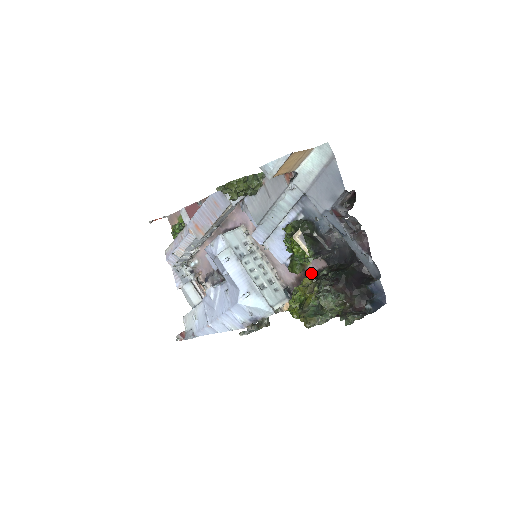
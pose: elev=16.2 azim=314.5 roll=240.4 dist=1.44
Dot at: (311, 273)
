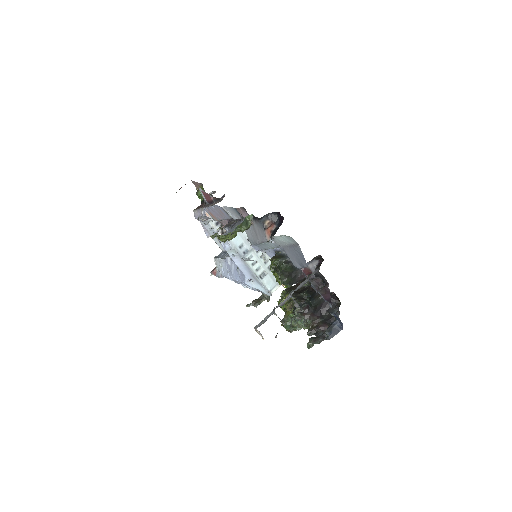
Dot at: occluded
